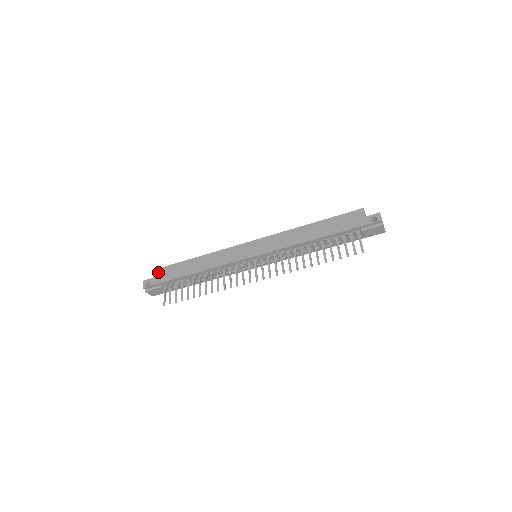
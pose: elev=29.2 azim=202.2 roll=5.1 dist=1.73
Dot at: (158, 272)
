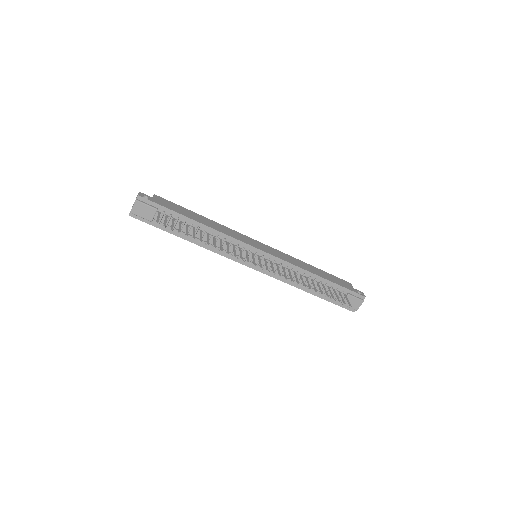
Dot at: (160, 198)
